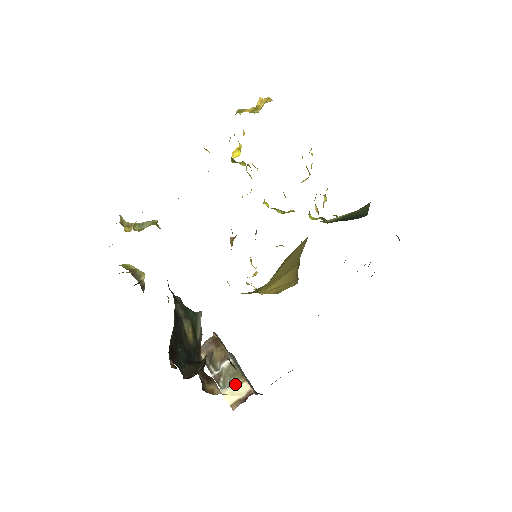
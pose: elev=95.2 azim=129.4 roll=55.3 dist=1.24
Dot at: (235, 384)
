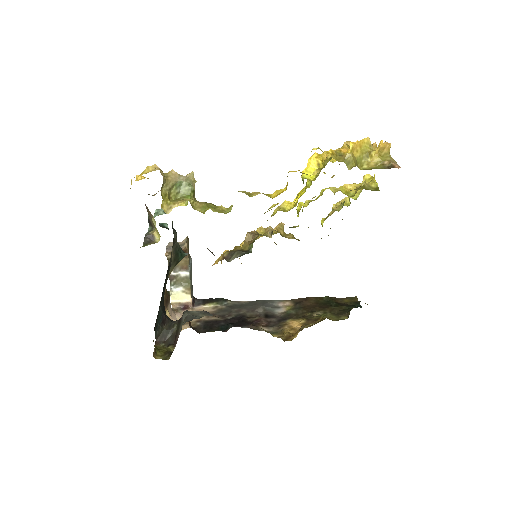
Dot at: (182, 292)
